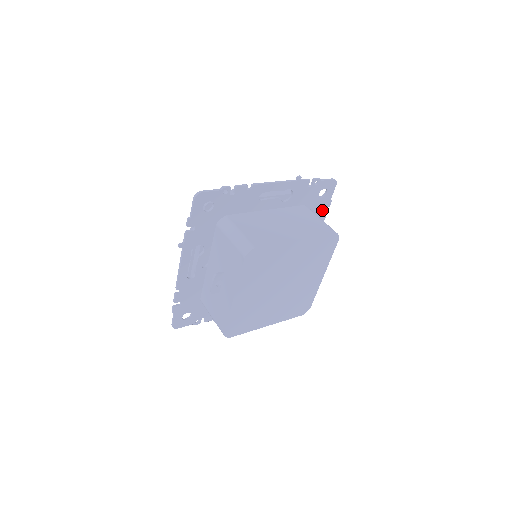
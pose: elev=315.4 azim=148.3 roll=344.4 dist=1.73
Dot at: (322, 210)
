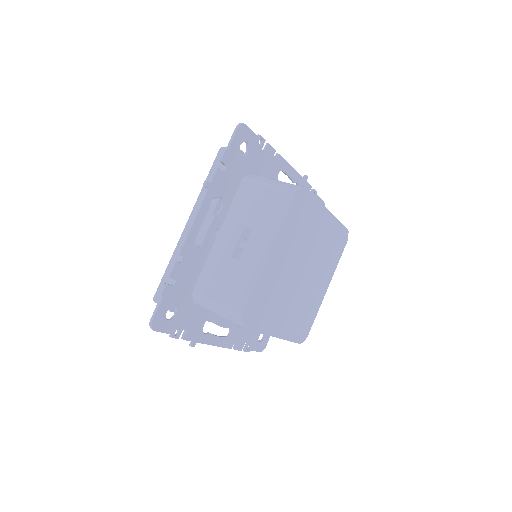
Dot at: occluded
